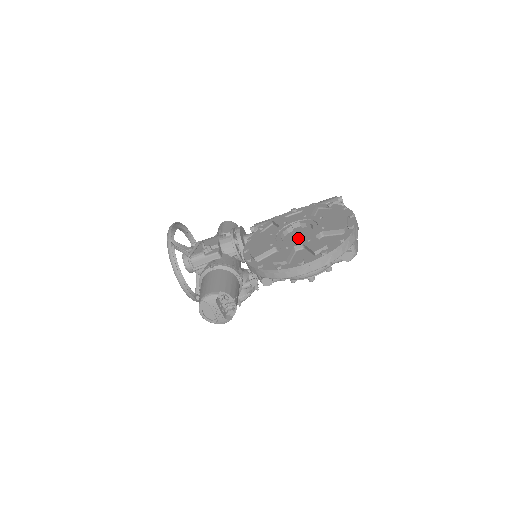
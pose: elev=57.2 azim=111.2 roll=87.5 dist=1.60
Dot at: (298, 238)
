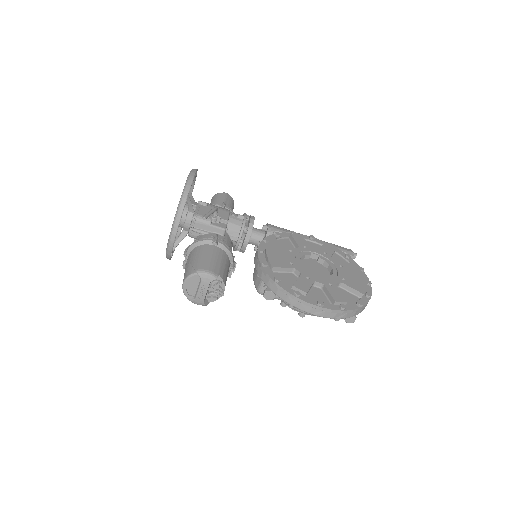
Dot at: (314, 272)
